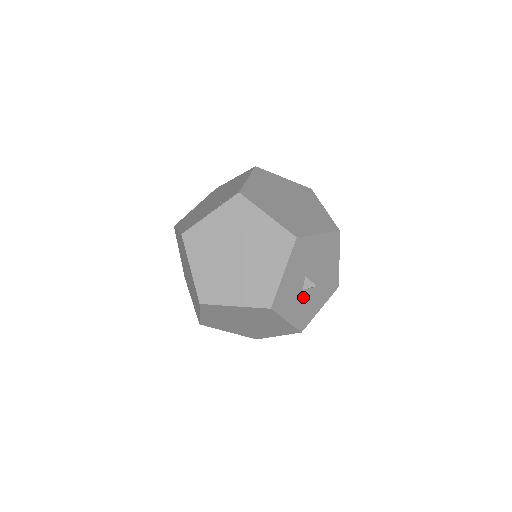
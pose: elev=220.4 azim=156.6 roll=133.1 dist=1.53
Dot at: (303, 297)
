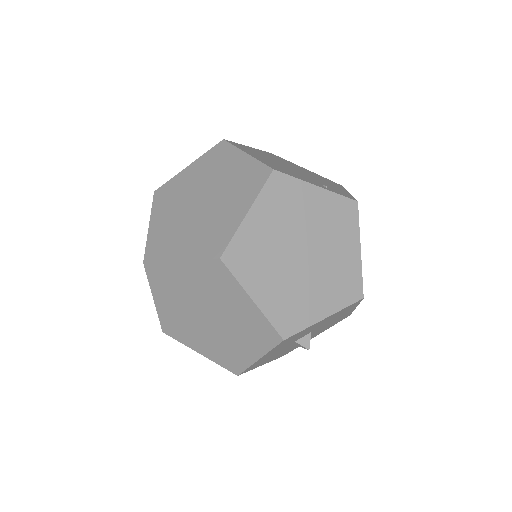
Dot at: (285, 347)
